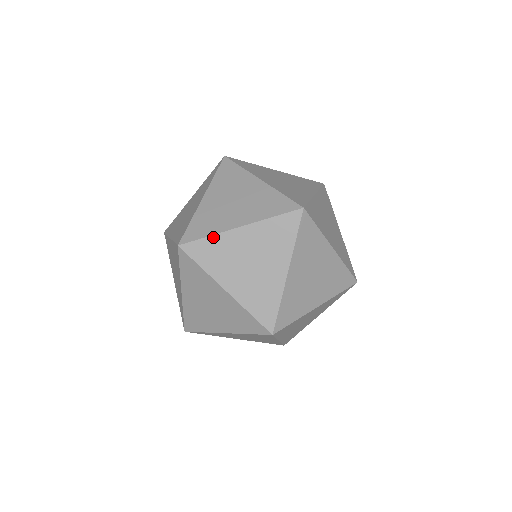
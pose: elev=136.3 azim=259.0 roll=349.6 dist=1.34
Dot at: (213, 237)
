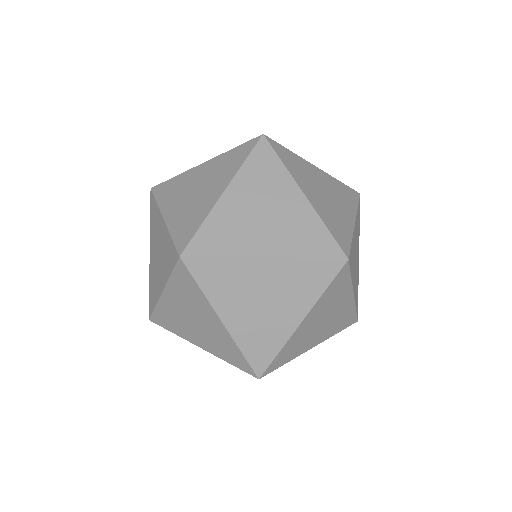
Dot at: (178, 176)
